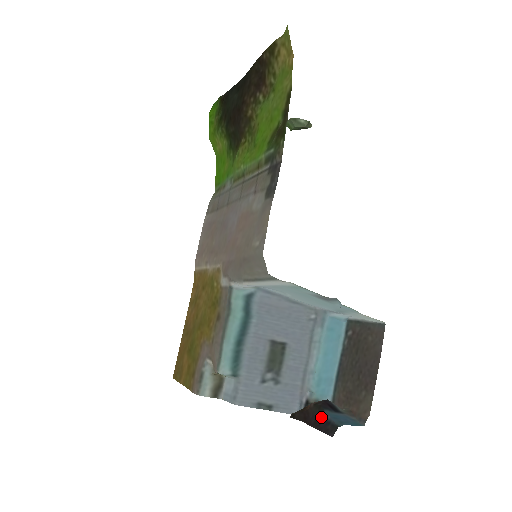
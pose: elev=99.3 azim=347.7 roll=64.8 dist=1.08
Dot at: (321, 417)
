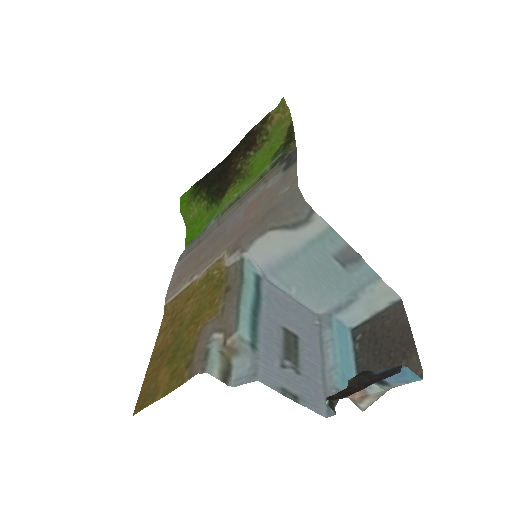
Dot at: (371, 377)
